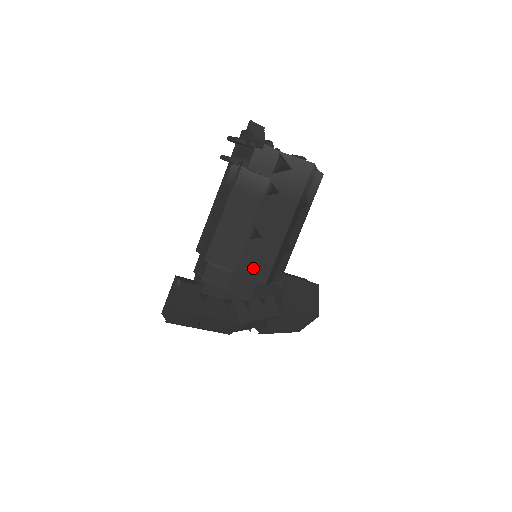
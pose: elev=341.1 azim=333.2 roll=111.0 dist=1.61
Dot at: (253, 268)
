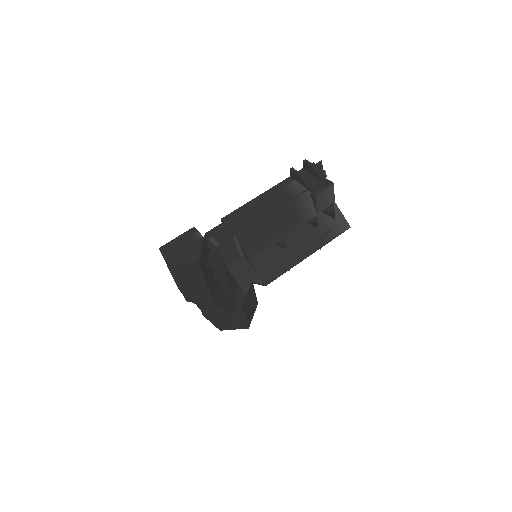
Dot at: (265, 267)
